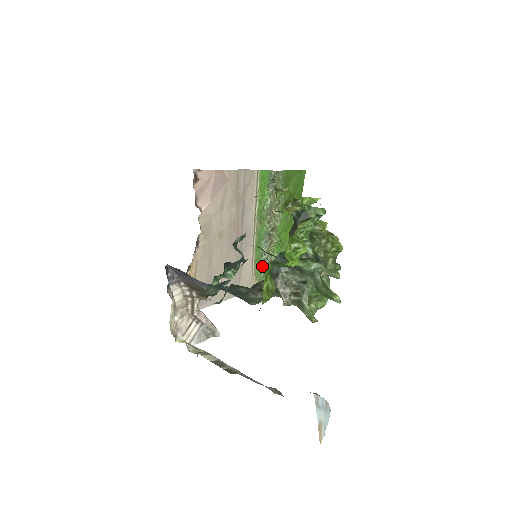
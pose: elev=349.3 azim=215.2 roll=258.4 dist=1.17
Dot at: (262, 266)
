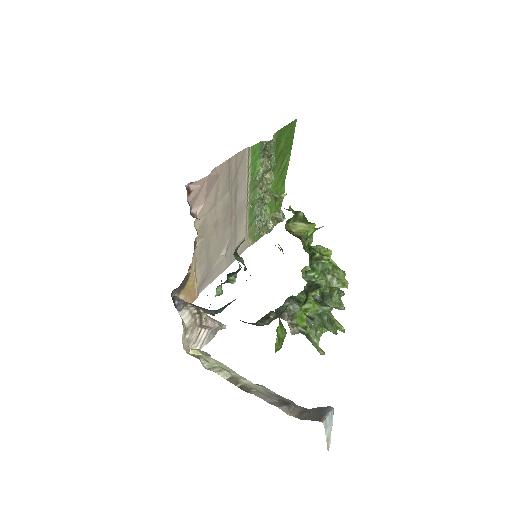
Dot at: (255, 226)
